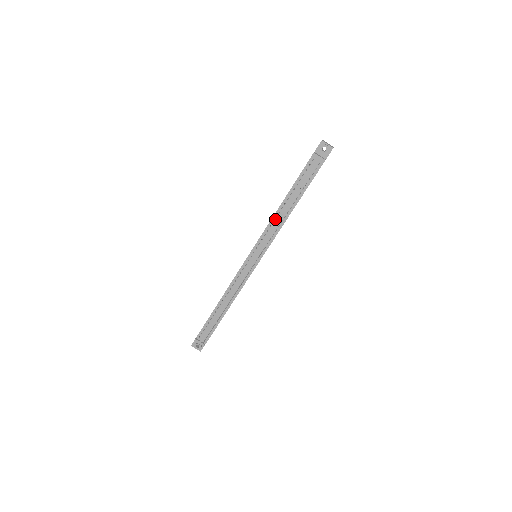
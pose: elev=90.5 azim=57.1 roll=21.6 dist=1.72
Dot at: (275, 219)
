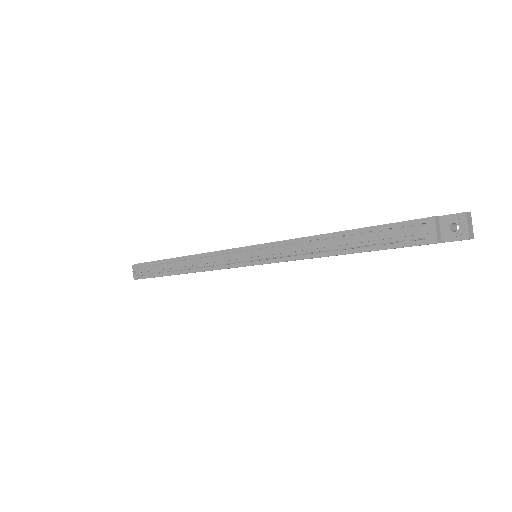
Dot at: (307, 242)
